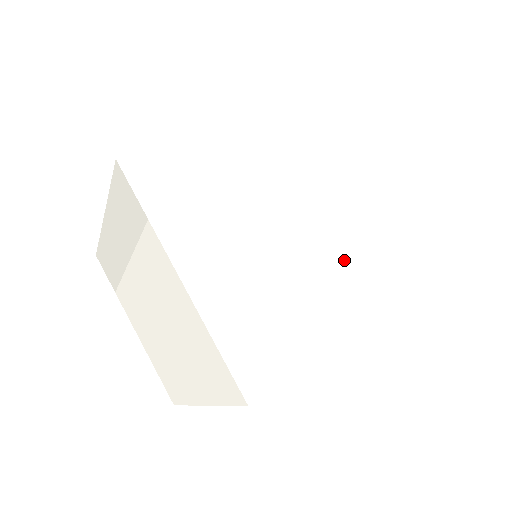
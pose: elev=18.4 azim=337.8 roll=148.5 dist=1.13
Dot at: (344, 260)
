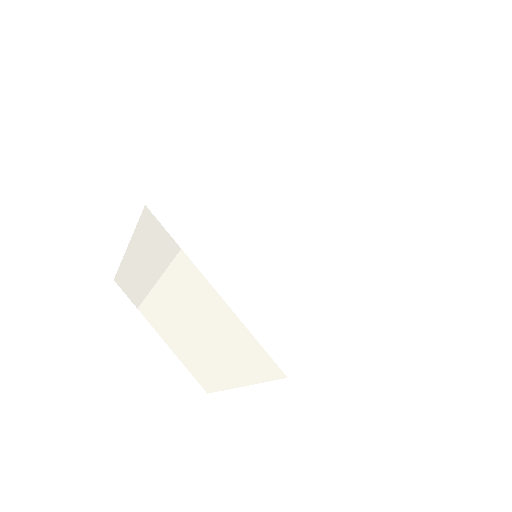
Dot at: (335, 250)
